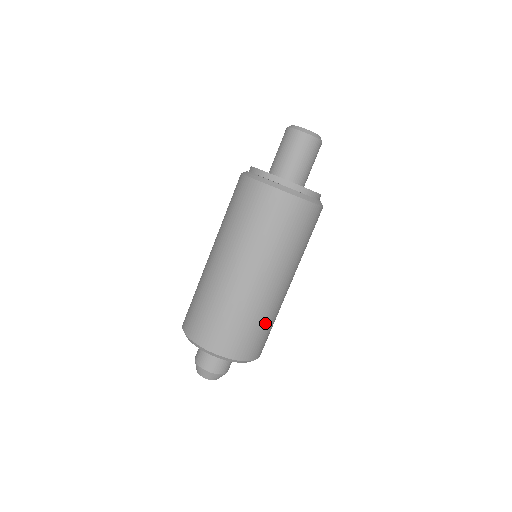
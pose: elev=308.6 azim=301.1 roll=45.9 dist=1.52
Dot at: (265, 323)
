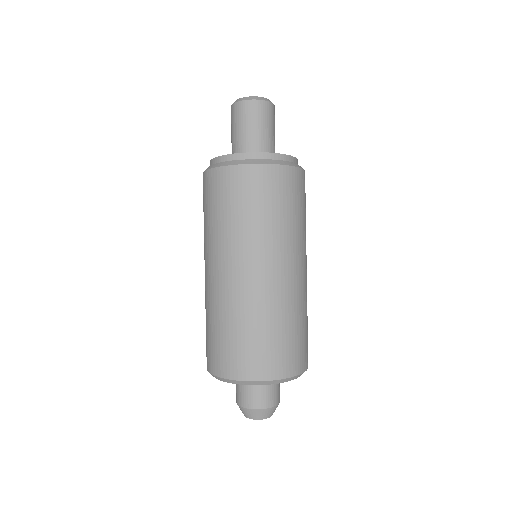
Dot at: (294, 323)
